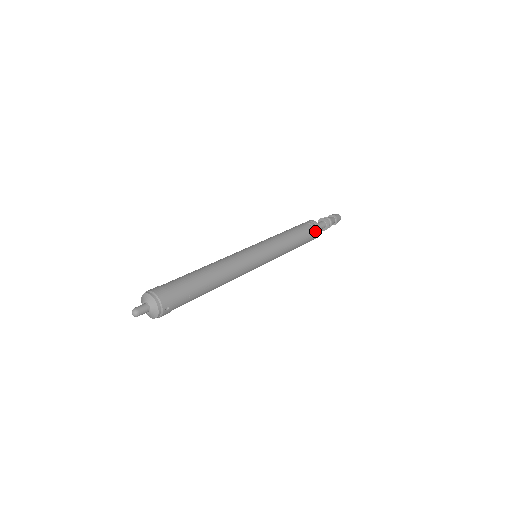
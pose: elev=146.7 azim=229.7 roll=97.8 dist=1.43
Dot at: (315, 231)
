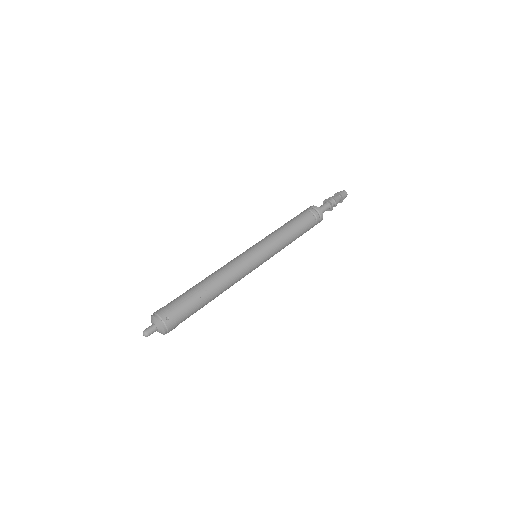
Dot at: (312, 212)
